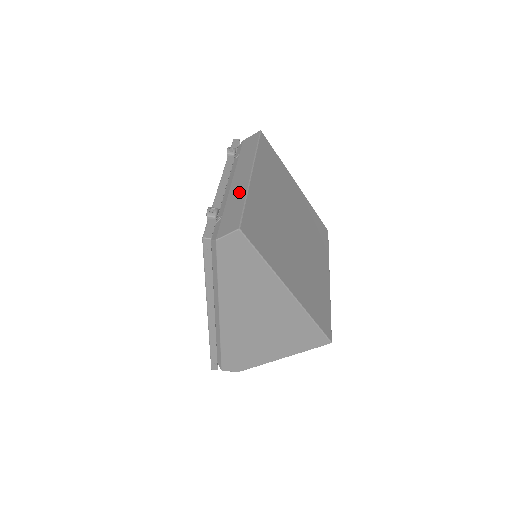
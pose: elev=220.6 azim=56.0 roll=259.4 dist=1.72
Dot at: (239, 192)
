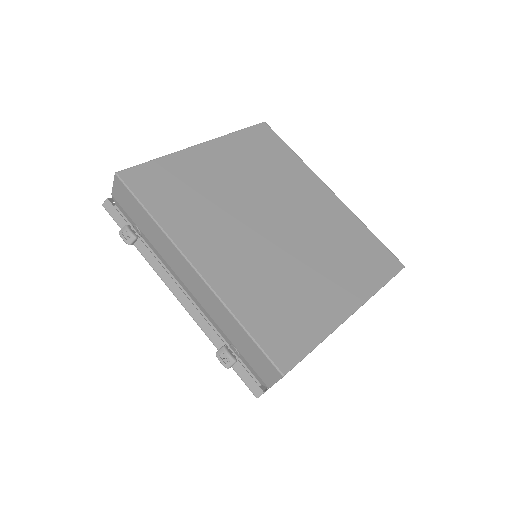
Dot at: (217, 309)
